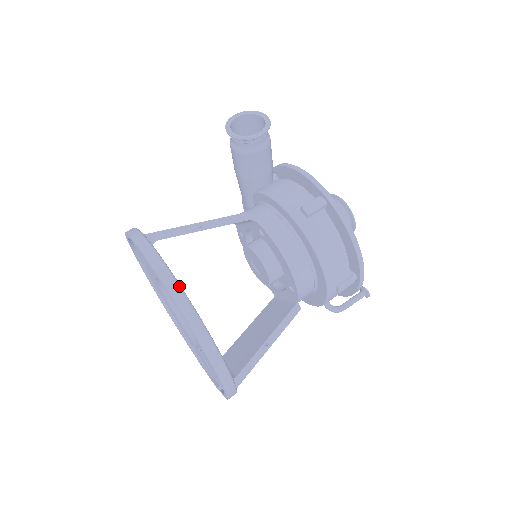
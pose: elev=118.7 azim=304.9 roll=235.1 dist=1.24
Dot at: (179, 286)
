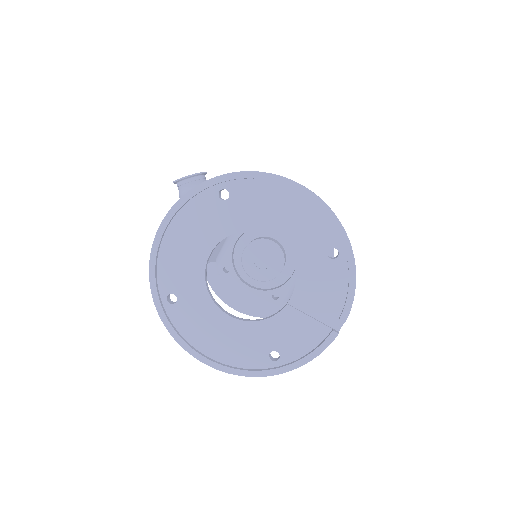
Dot at: occluded
